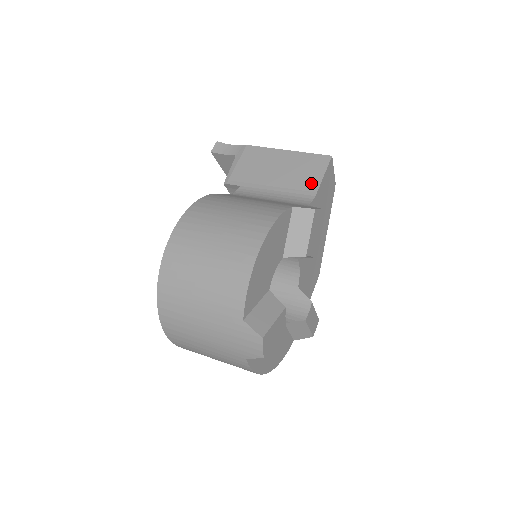
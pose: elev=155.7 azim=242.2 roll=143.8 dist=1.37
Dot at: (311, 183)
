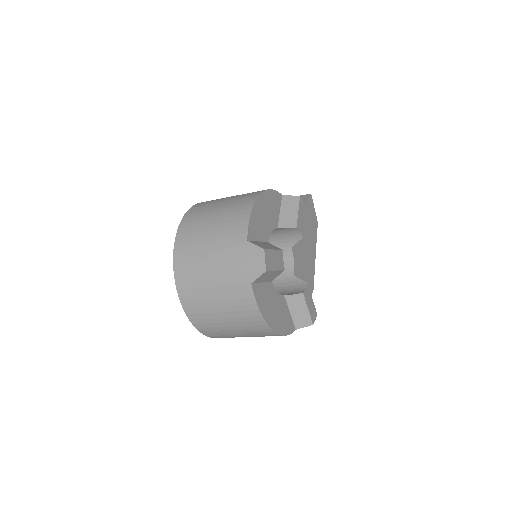
Dot at: occluded
